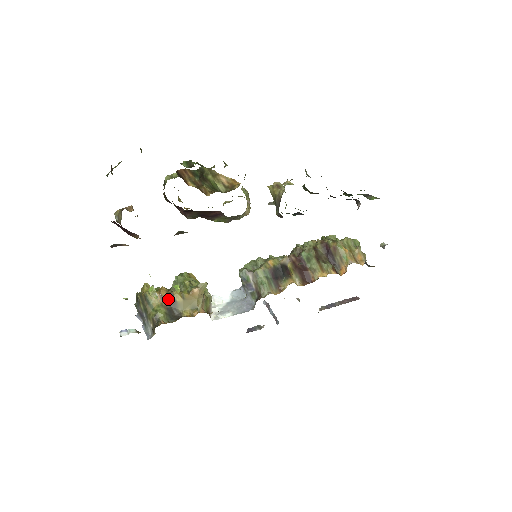
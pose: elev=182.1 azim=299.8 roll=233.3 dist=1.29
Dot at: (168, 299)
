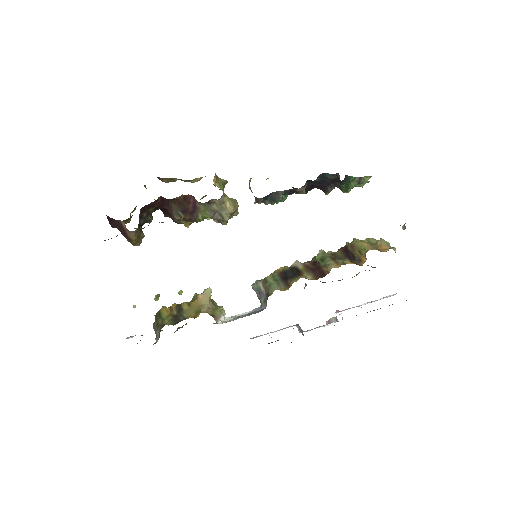
Dot at: (176, 309)
